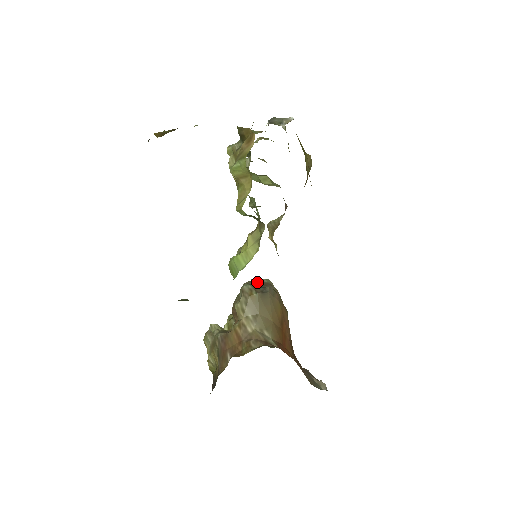
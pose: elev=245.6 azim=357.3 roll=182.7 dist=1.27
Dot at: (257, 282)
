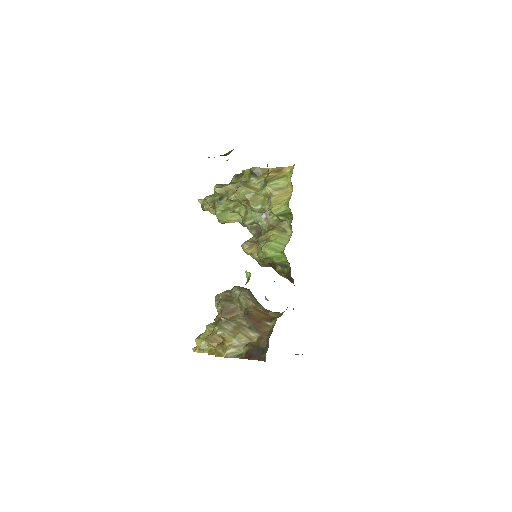
Dot at: occluded
